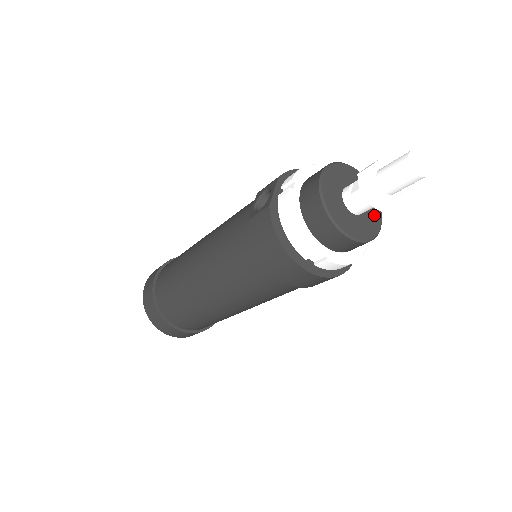
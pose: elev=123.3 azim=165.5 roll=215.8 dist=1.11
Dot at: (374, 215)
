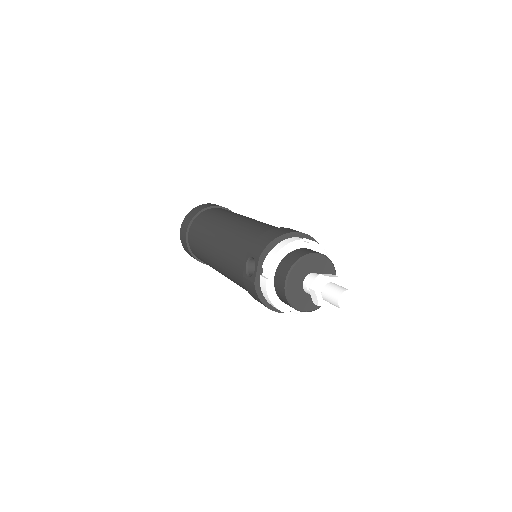
Dot at: occluded
